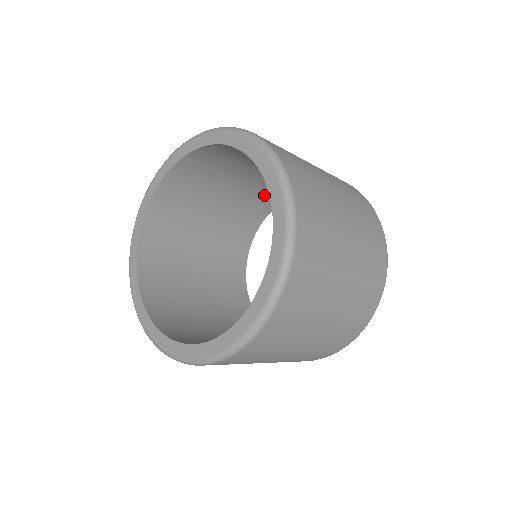
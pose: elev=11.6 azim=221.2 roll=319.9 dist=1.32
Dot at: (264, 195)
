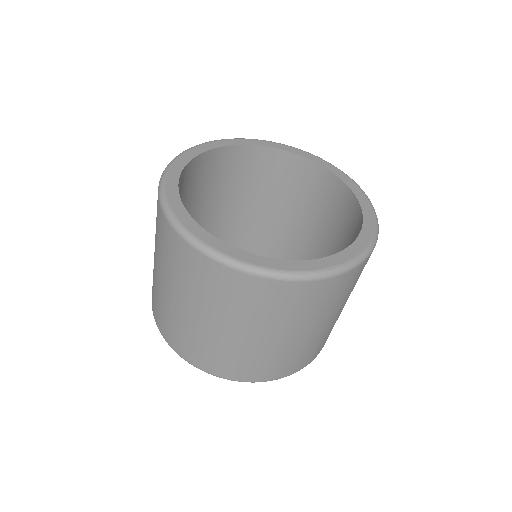
Dot at: occluded
